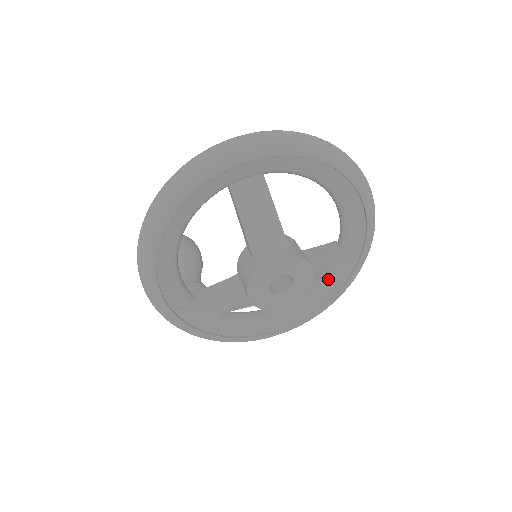
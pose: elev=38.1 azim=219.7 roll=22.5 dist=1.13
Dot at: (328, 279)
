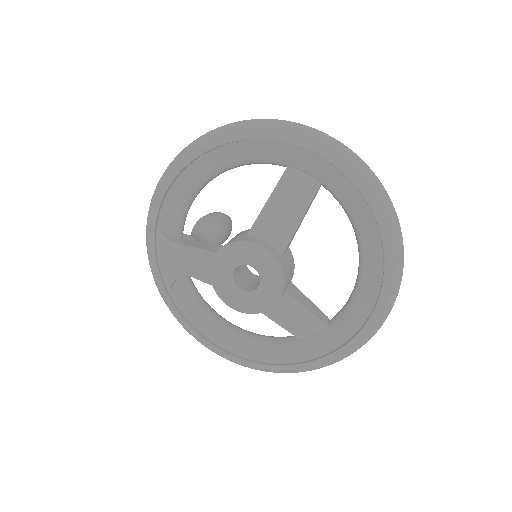
Dot at: (292, 344)
